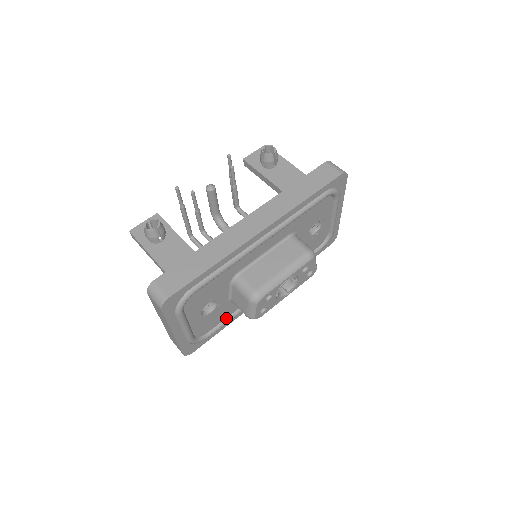
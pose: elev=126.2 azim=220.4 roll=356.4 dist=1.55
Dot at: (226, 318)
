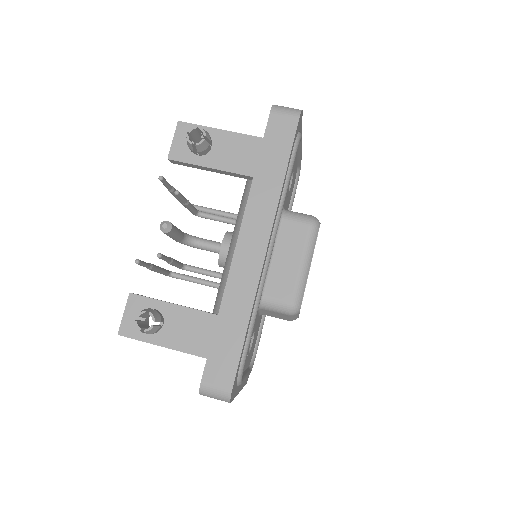
Dot at: (260, 324)
